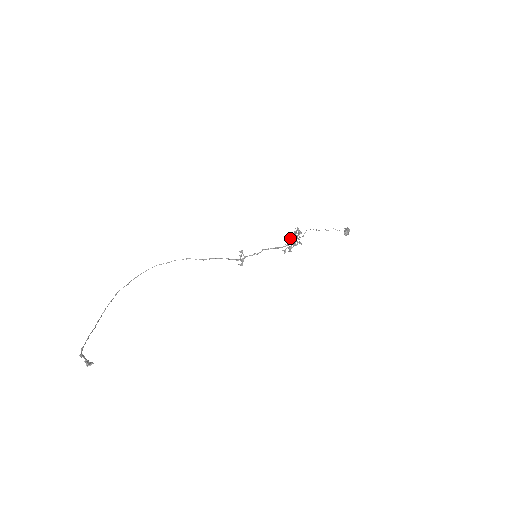
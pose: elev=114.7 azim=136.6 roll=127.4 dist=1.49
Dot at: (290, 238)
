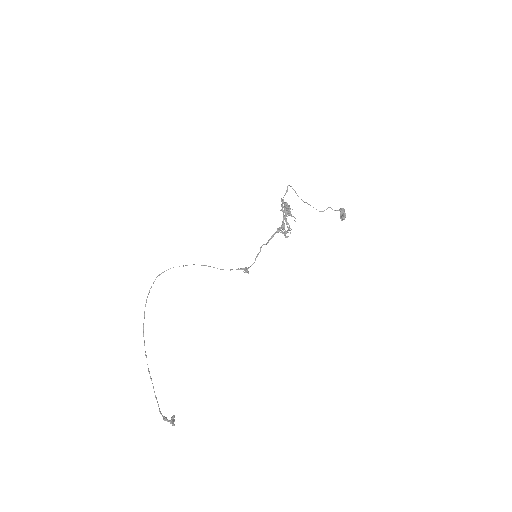
Dot at: (284, 228)
